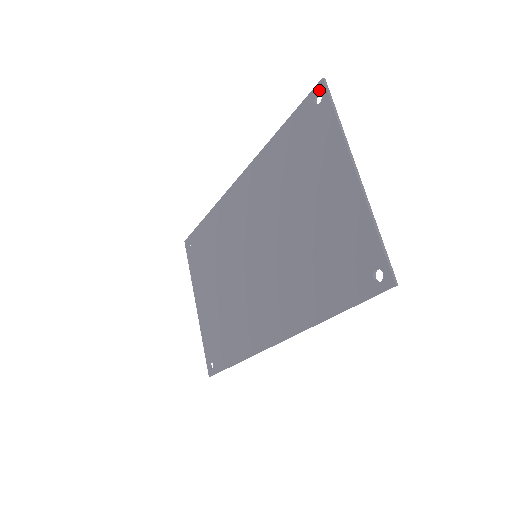
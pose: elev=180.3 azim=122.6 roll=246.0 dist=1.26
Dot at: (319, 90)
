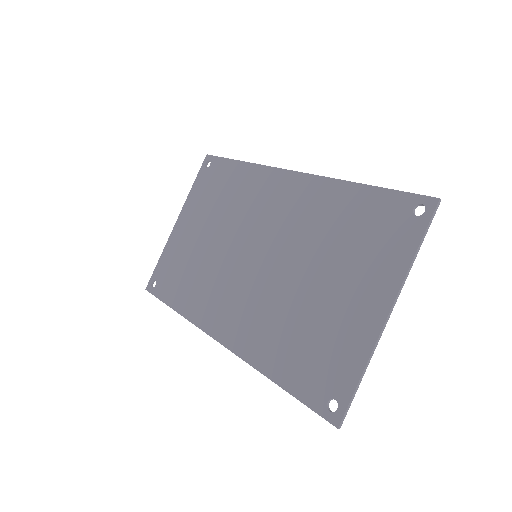
Dot at: (427, 204)
